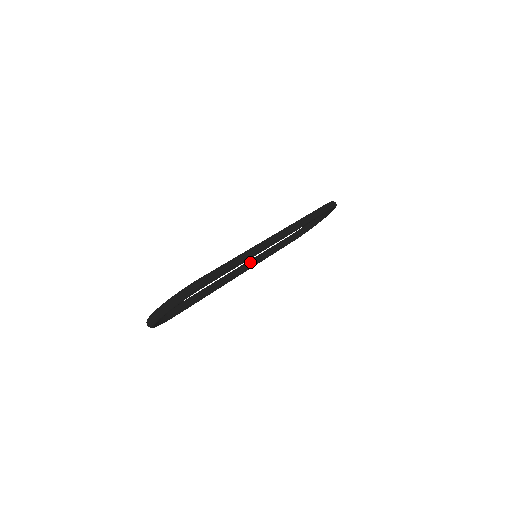
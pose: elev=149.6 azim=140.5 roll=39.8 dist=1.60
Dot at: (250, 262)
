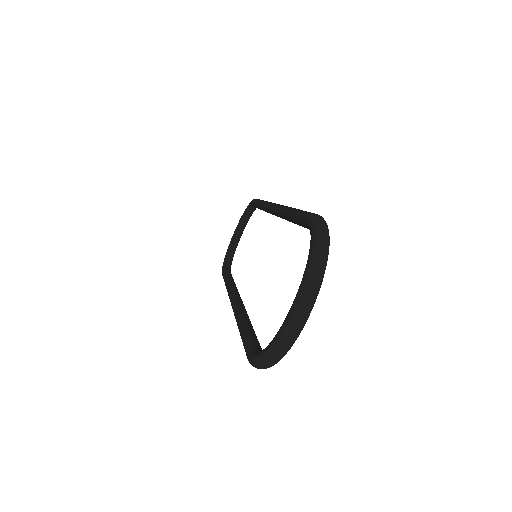
Dot at: (234, 290)
